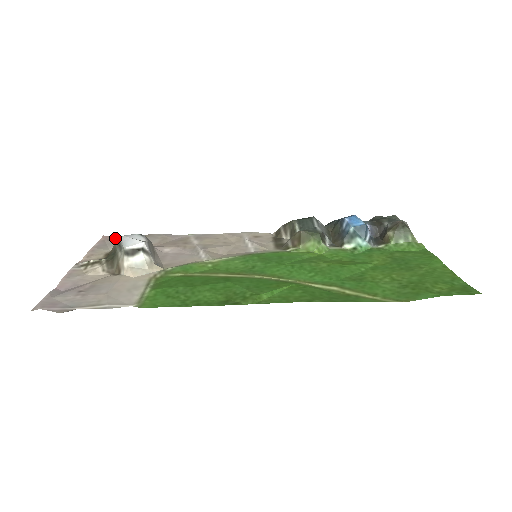
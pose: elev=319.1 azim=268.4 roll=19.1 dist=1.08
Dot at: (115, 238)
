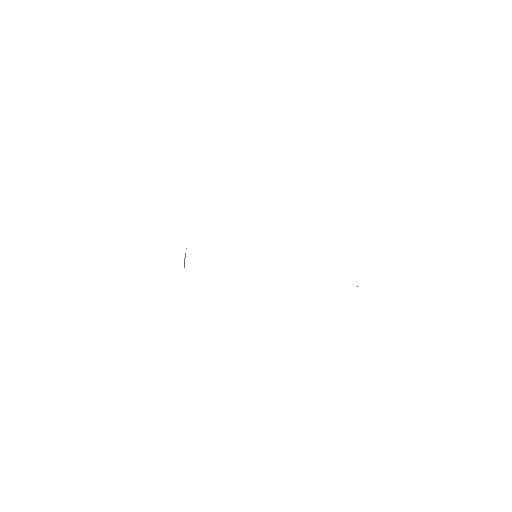
Dot at: occluded
